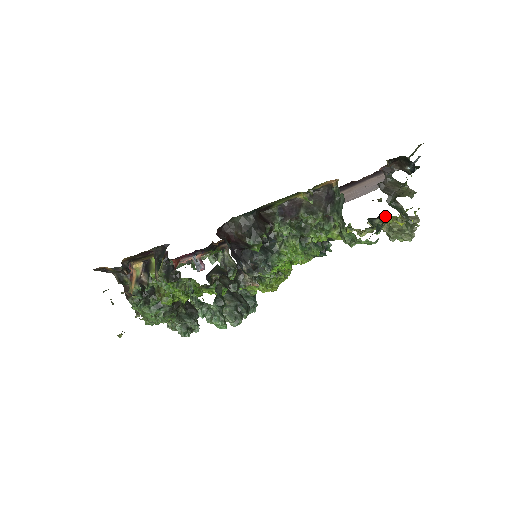
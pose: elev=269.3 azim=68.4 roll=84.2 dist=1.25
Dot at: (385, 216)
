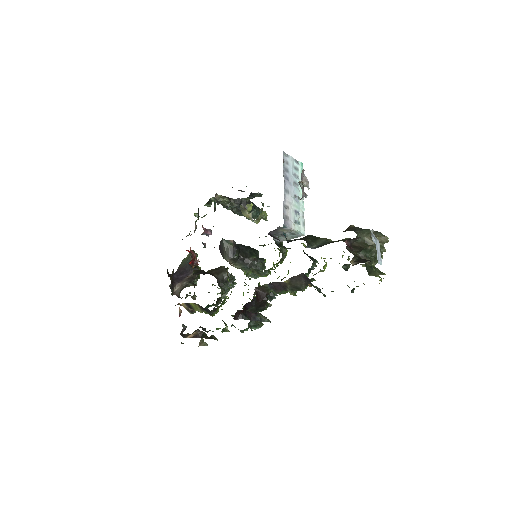
Dot at: occluded
